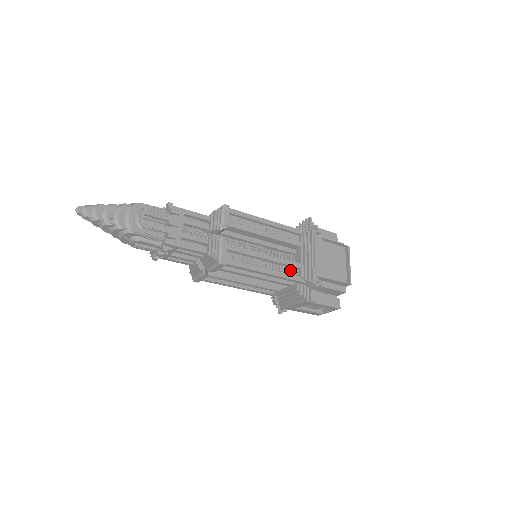
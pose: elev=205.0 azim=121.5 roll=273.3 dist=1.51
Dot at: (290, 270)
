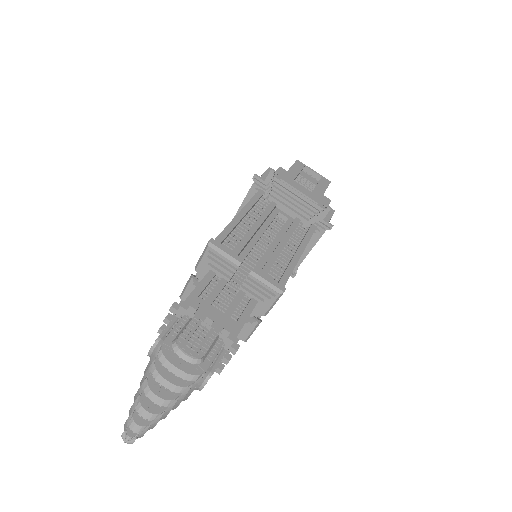
Dot at: occluded
